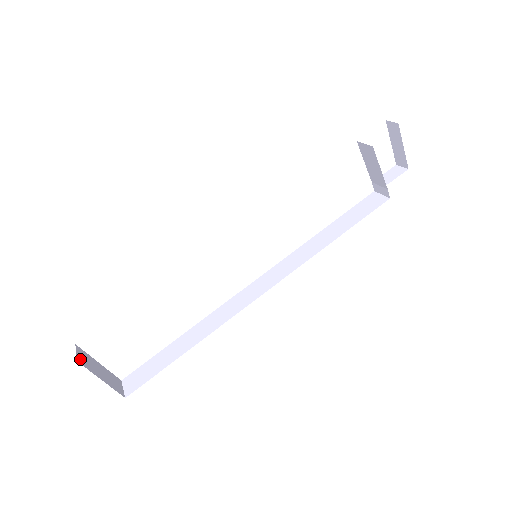
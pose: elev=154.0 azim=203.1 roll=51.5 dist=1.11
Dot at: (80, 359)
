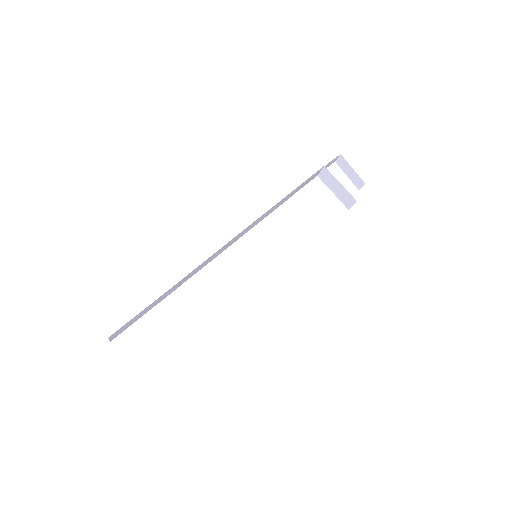
Dot at: occluded
